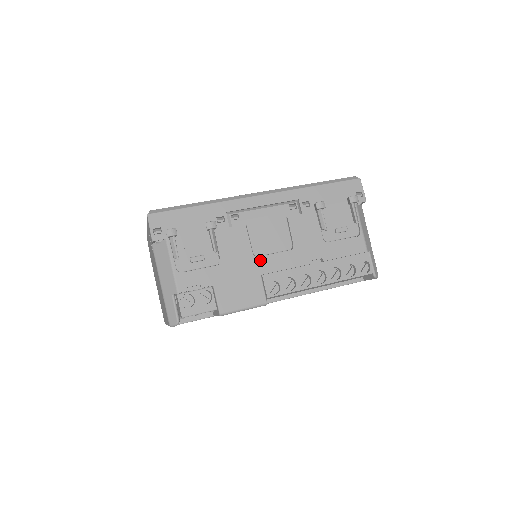
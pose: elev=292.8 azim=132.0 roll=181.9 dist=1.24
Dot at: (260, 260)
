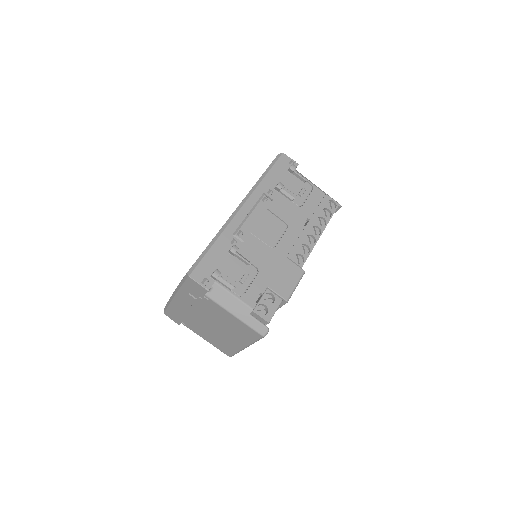
Dot at: (278, 248)
